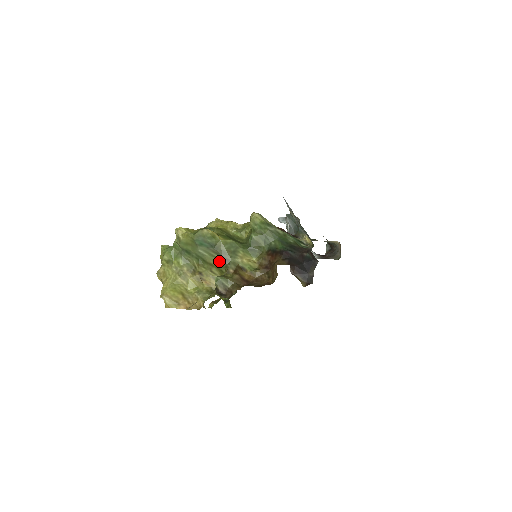
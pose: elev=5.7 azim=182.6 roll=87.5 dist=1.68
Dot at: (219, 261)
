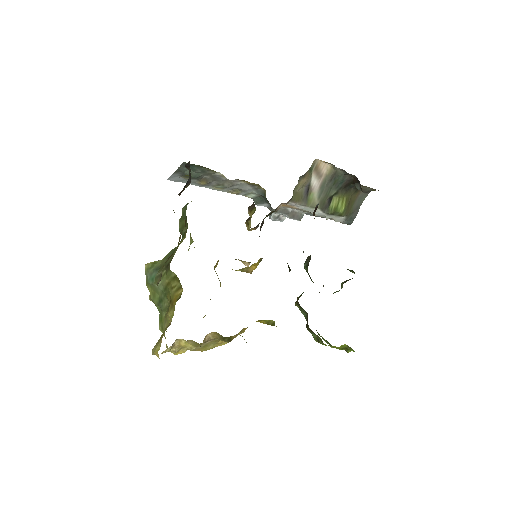
Dot at: (166, 272)
